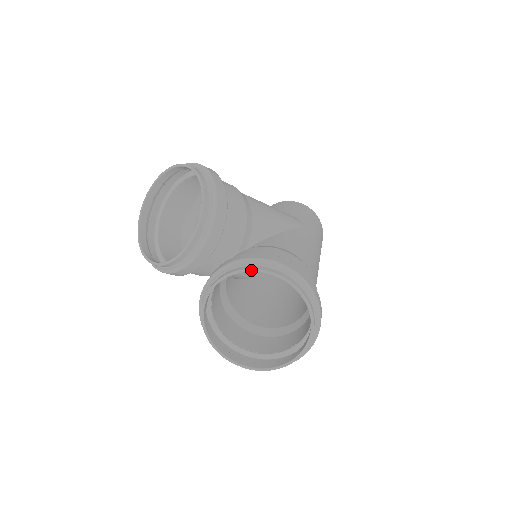
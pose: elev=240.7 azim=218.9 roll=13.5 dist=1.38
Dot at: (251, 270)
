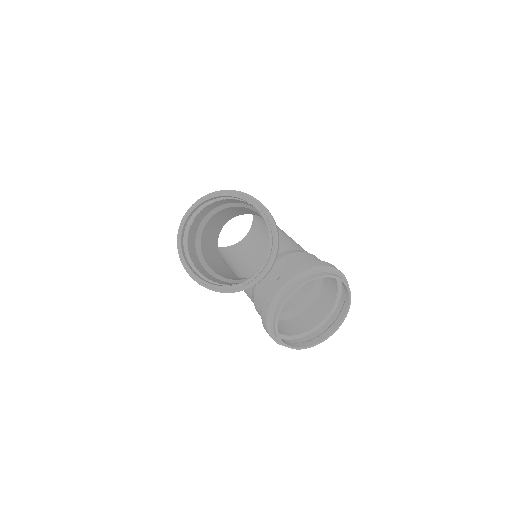
Dot at: occluded
